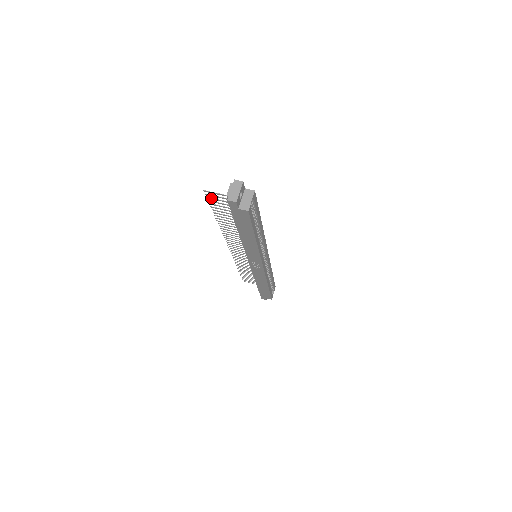
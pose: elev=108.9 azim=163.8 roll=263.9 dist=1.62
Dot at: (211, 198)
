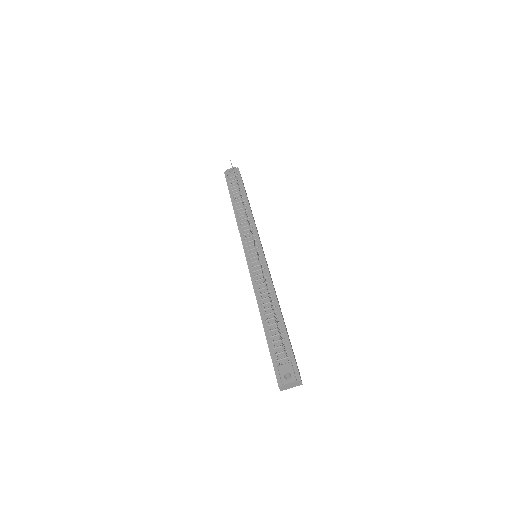
Dot at: (279, 335)
